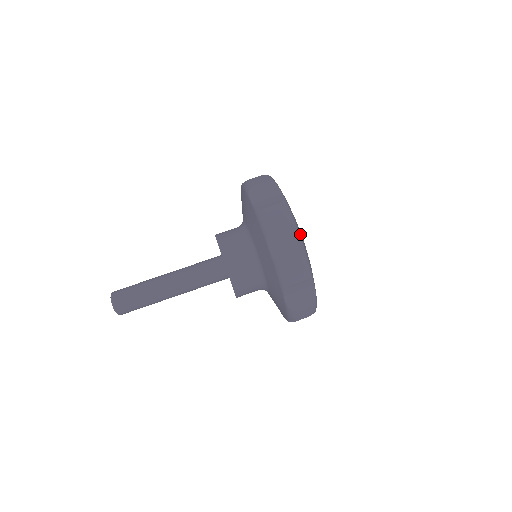
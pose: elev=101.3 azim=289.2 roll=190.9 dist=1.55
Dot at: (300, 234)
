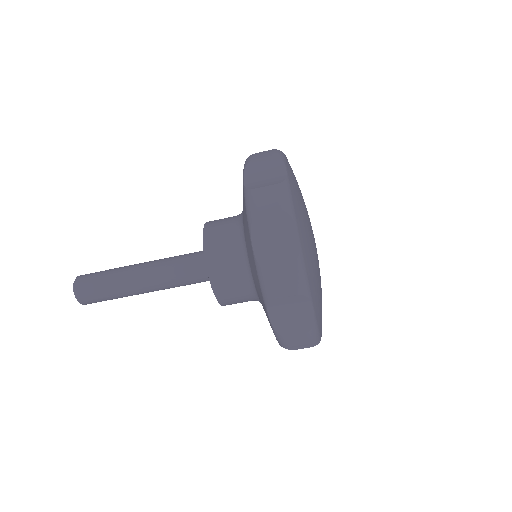
Dot at: (299, 230)
